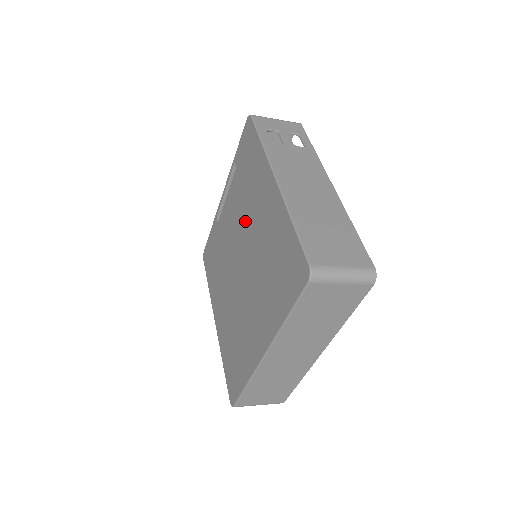
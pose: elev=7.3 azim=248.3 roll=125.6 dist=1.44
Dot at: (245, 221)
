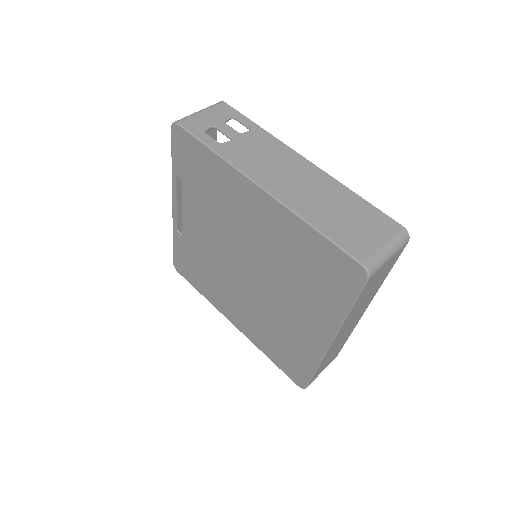
Dot at: (230, 232)
